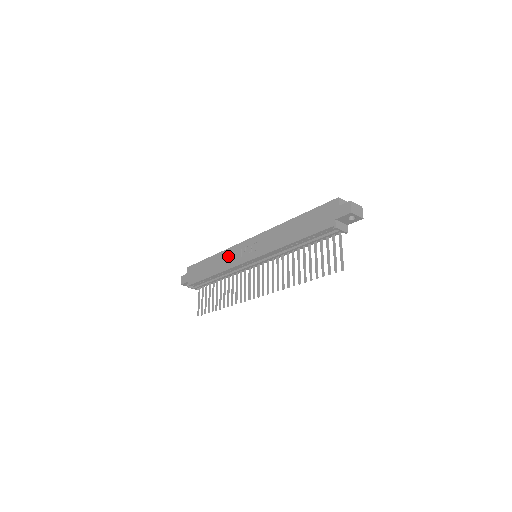
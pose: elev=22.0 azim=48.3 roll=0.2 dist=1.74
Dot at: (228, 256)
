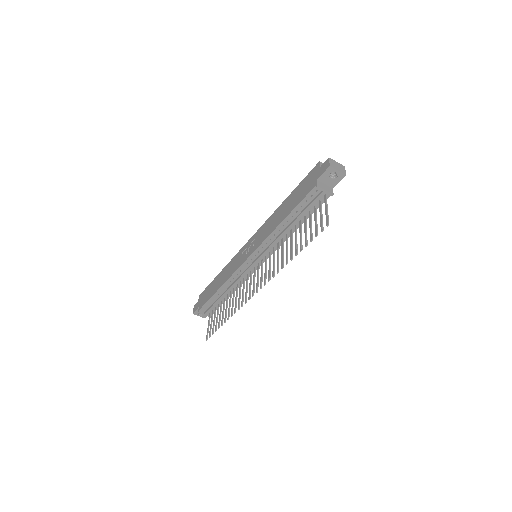
Dot at: (231, 265)
